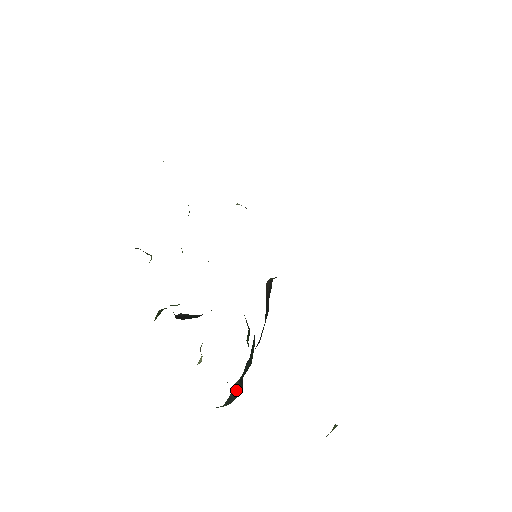
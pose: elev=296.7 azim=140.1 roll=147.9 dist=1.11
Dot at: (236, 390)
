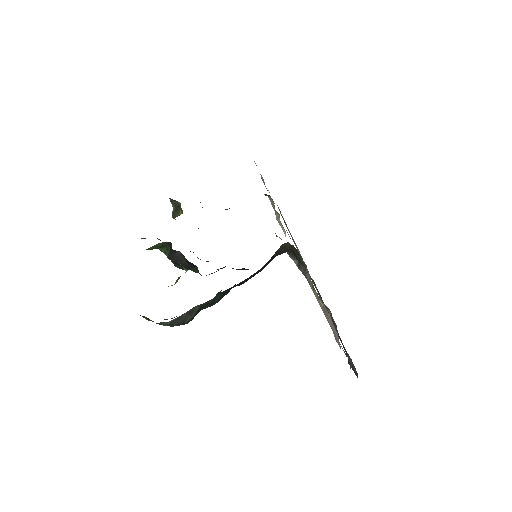
Dot at: (190, 314)
